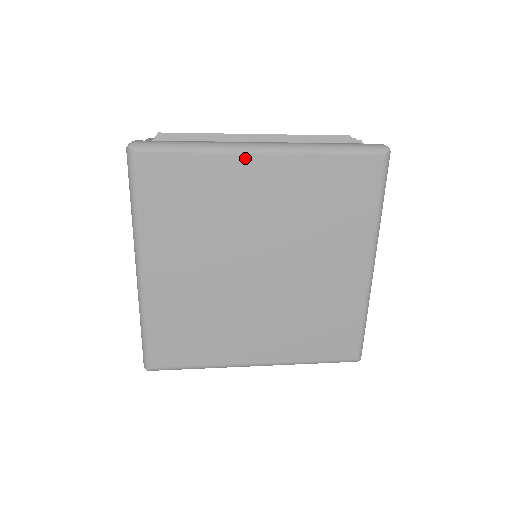
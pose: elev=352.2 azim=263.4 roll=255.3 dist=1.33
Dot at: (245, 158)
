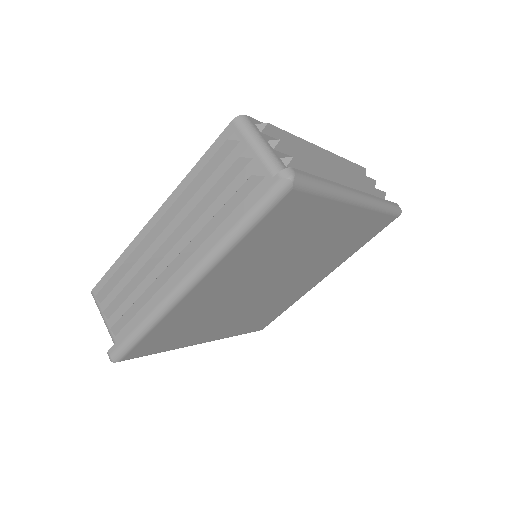
Dot at: (346, 207)
